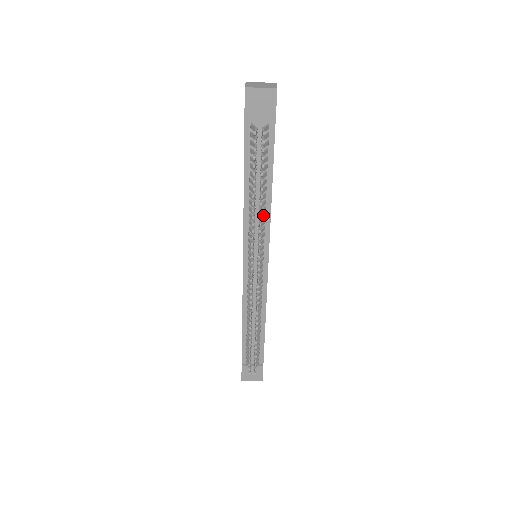
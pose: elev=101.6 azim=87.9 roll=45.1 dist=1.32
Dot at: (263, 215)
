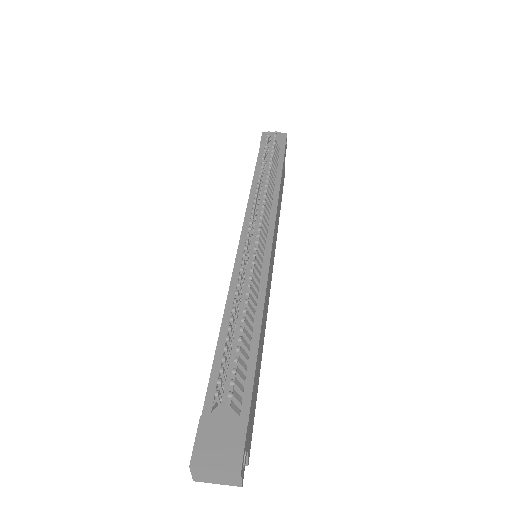
Dot at: (270, 195)
